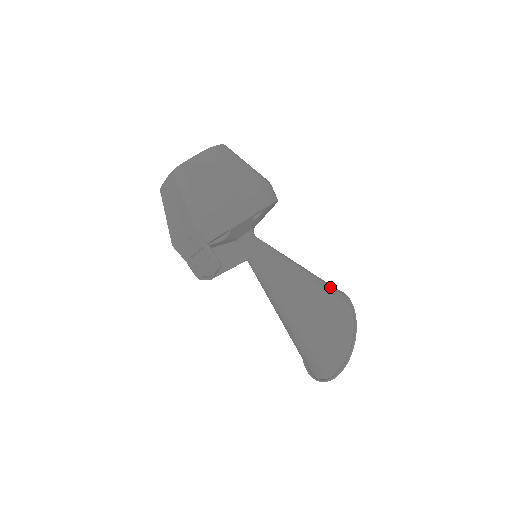
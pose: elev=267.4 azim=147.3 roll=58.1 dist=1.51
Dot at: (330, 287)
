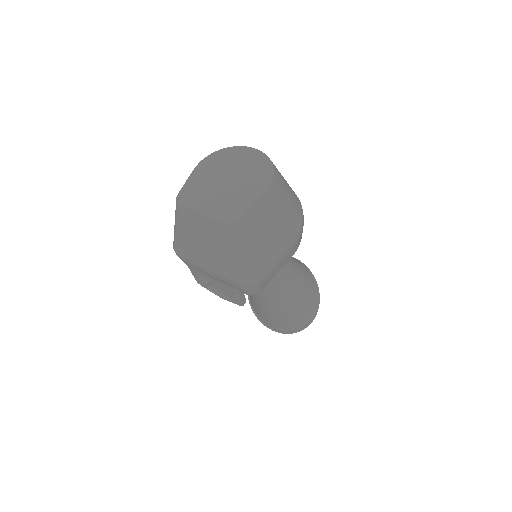
Dot at: (307, 275)
